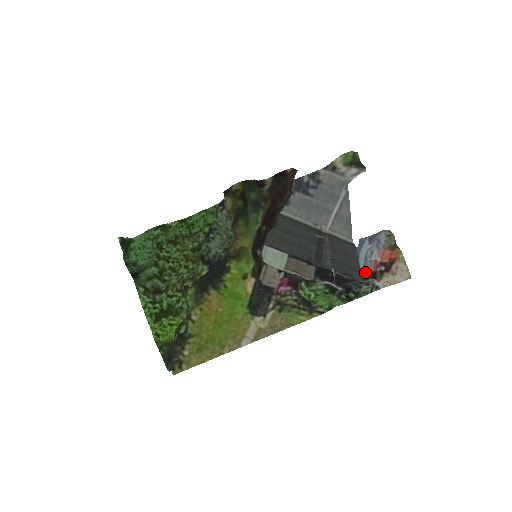
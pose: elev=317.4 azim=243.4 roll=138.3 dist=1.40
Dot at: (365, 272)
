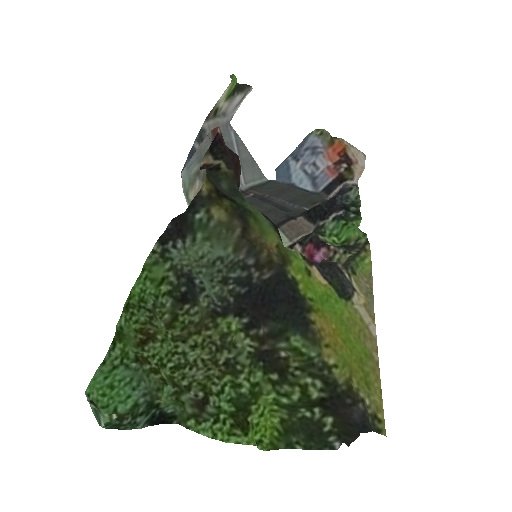
Dot at: (326, 186)
